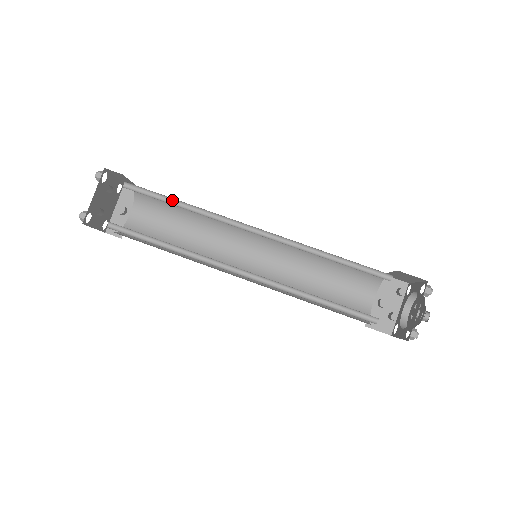
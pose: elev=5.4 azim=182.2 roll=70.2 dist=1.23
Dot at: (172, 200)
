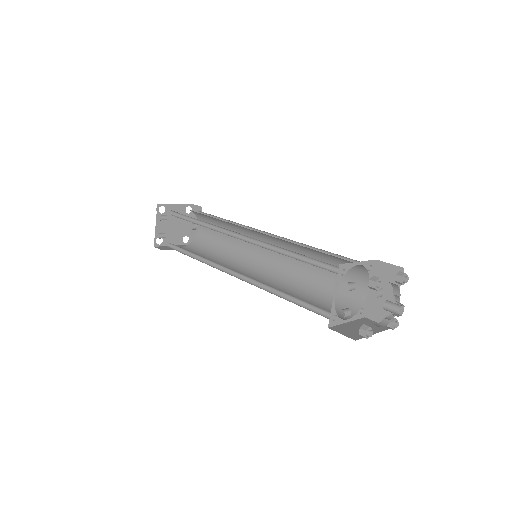
Dot at: (195, 219)
